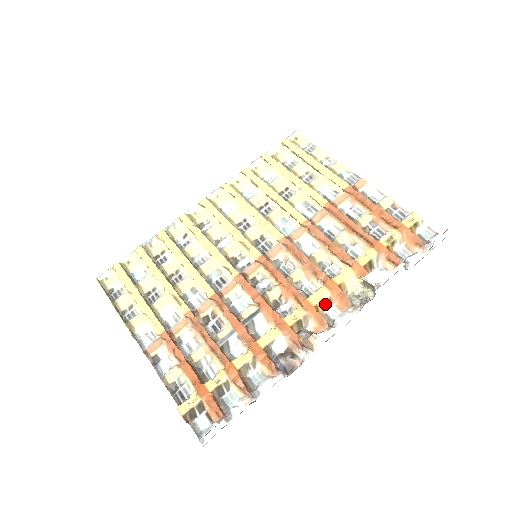
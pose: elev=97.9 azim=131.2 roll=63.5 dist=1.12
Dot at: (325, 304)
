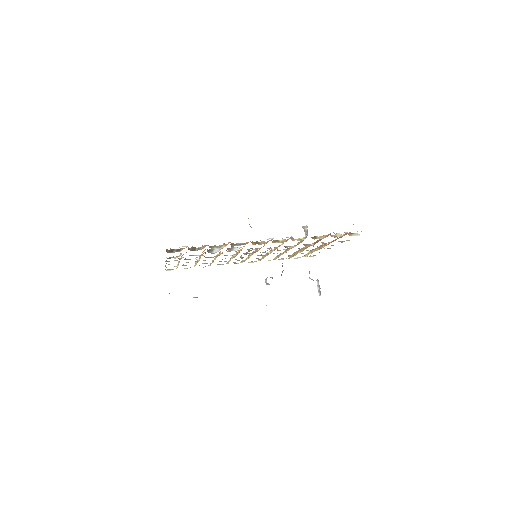
Dot at: (278, 241)
